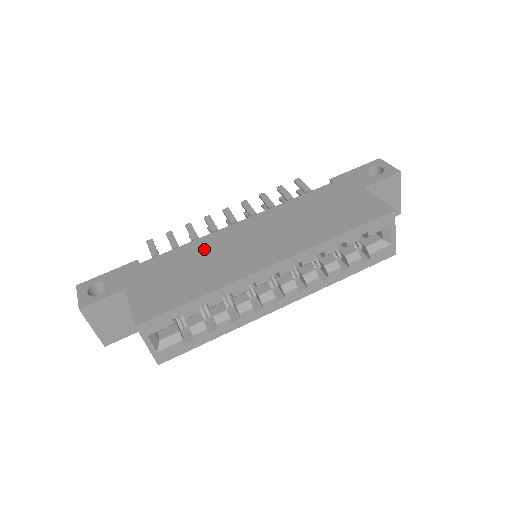
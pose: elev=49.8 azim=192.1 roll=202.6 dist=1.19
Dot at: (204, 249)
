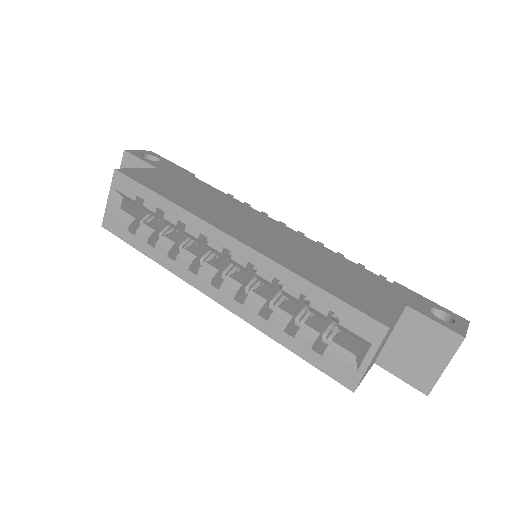
Dot at: (229, 203)
